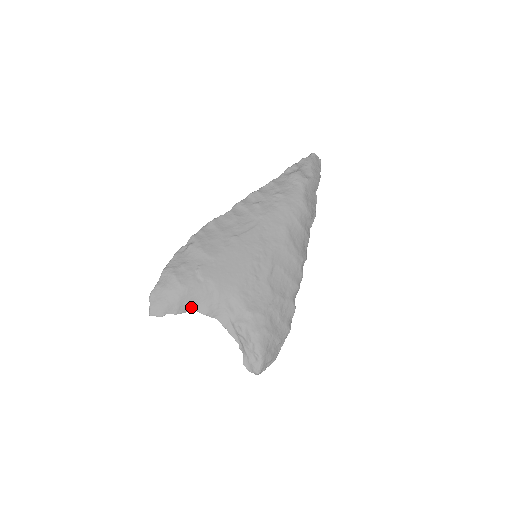
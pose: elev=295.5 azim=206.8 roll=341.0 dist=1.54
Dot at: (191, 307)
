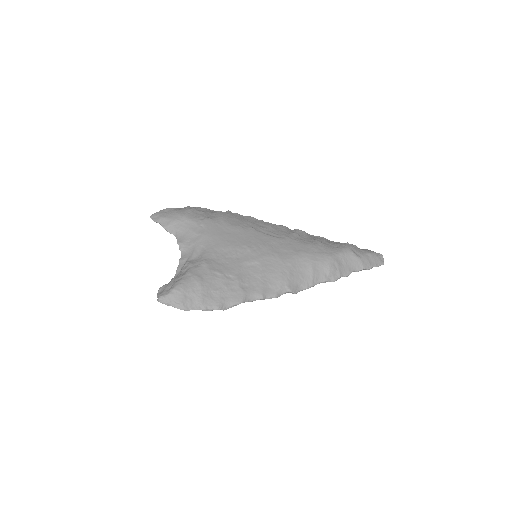
Dot at: (176, 233)
